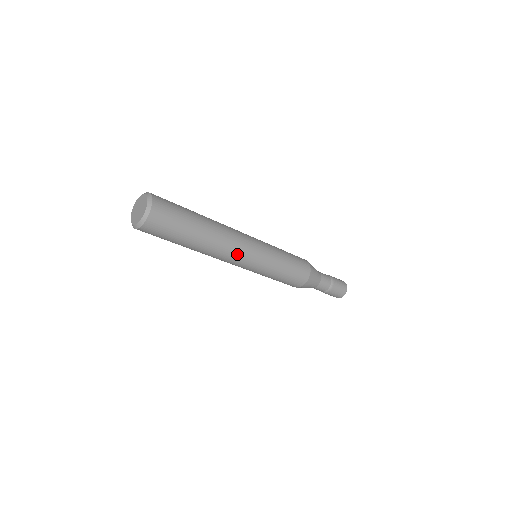
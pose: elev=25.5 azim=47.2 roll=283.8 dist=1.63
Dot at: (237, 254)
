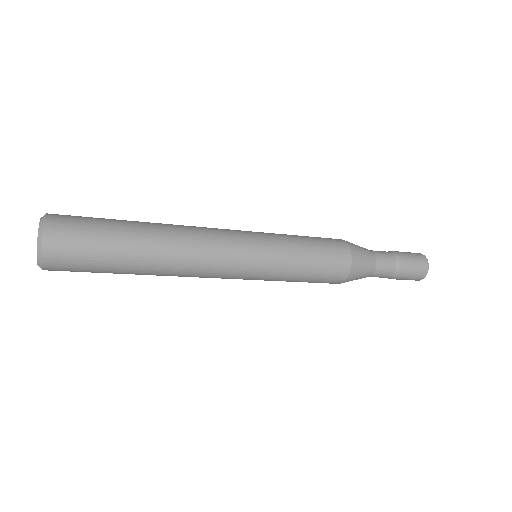
Dot at: (214, 257)
